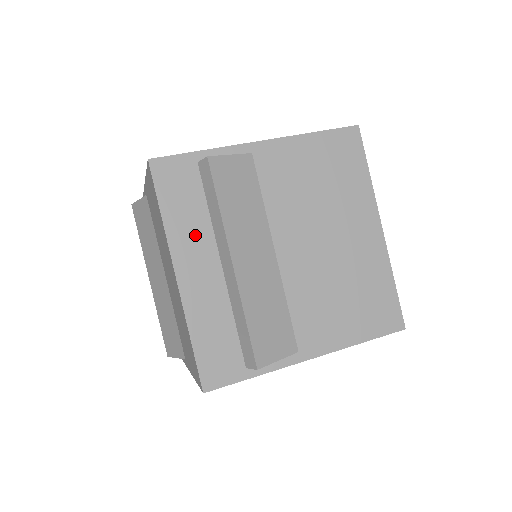
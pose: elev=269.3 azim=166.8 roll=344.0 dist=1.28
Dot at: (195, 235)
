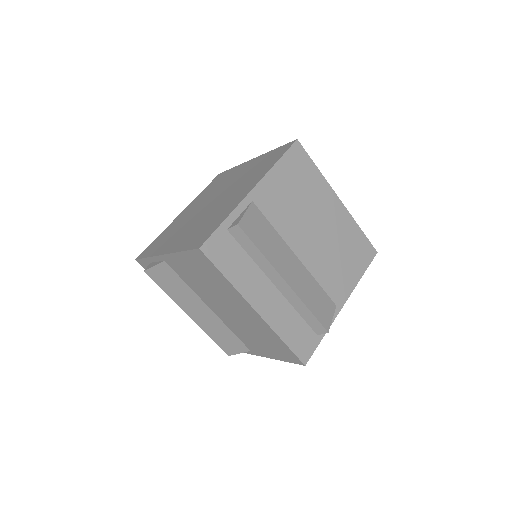
Dot at: (251, 278)
